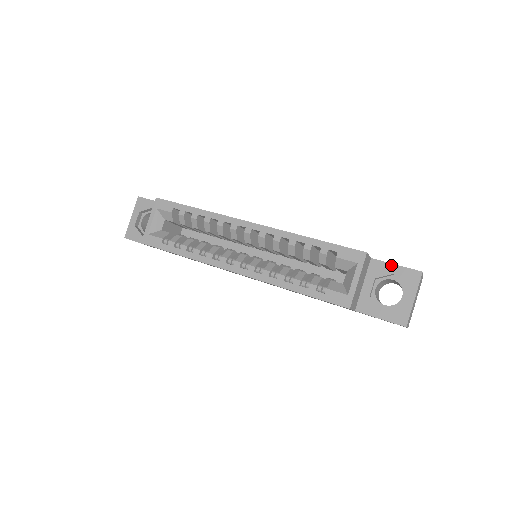
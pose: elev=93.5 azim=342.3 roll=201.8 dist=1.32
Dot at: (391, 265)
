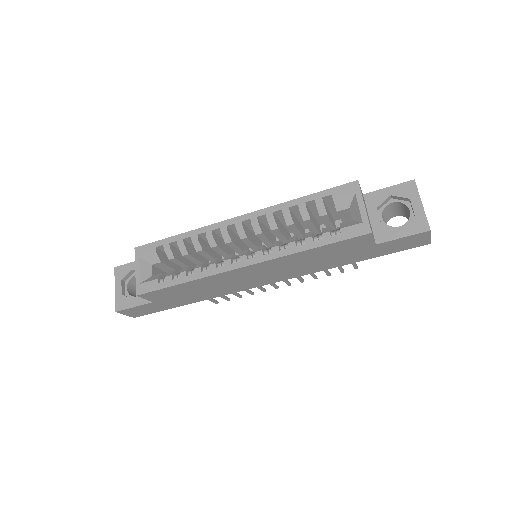
Dot at: (384, 190)
